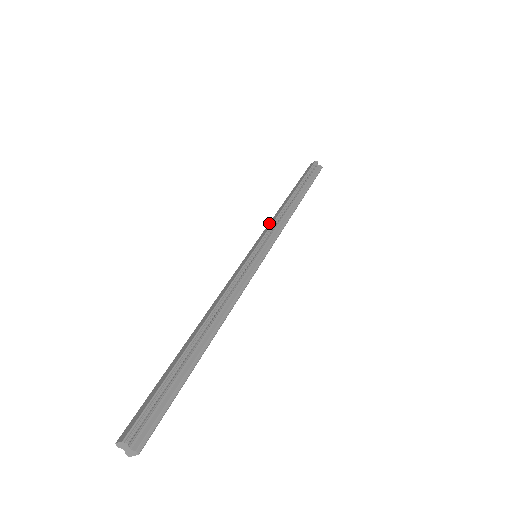
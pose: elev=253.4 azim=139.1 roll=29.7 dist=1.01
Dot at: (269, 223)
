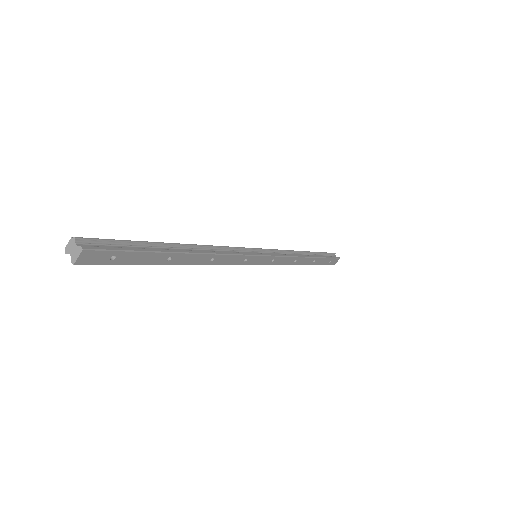
Dot at: occluded
